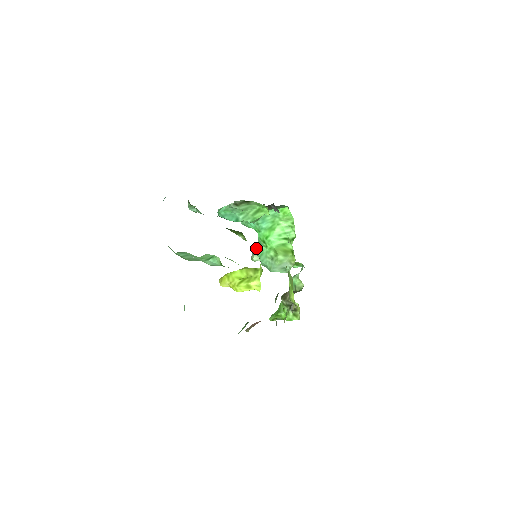
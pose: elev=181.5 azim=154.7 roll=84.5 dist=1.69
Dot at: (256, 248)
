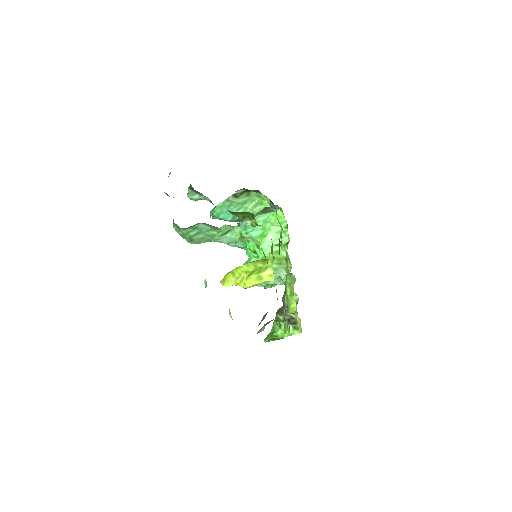
Dot at: (244, 263)
